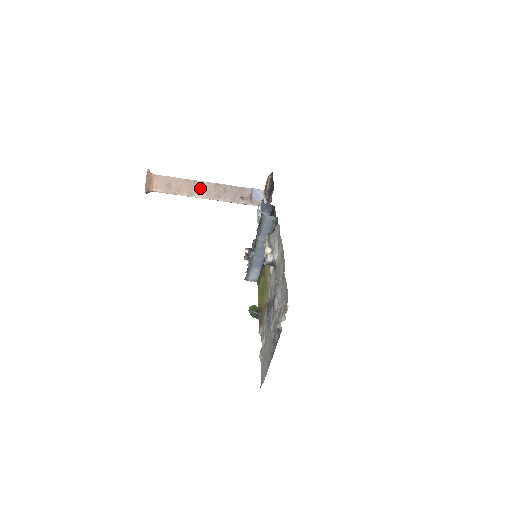
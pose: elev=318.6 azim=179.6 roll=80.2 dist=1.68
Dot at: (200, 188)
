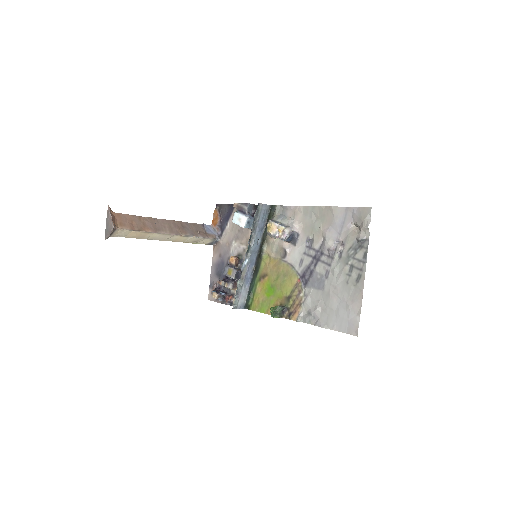
Dot at: (161, 225)
